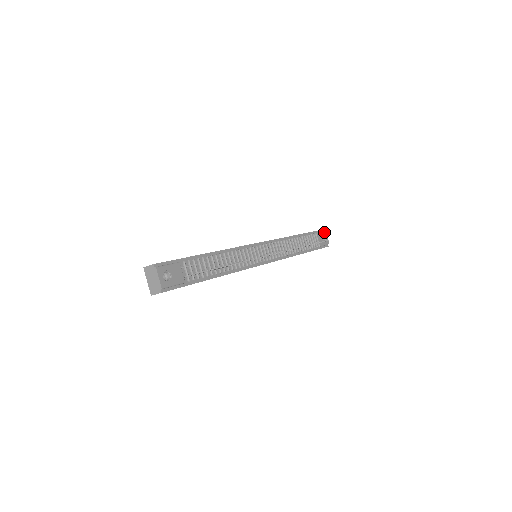
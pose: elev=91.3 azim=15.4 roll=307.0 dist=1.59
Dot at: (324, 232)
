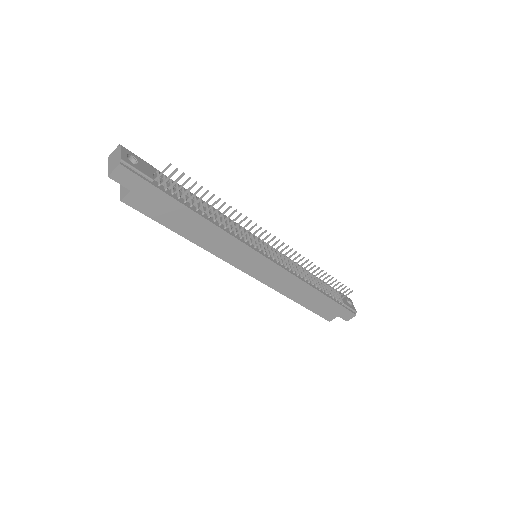
Dot at: (349, 298)
